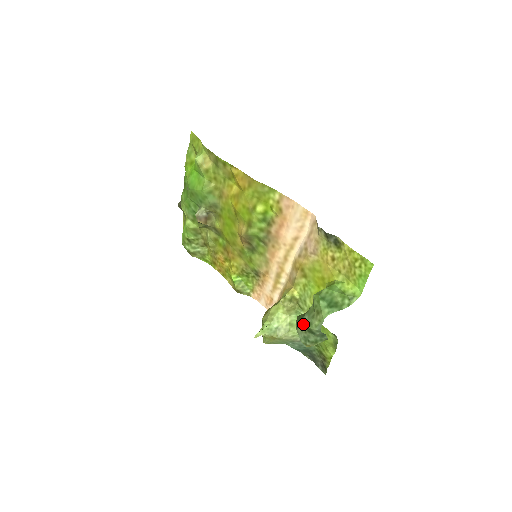
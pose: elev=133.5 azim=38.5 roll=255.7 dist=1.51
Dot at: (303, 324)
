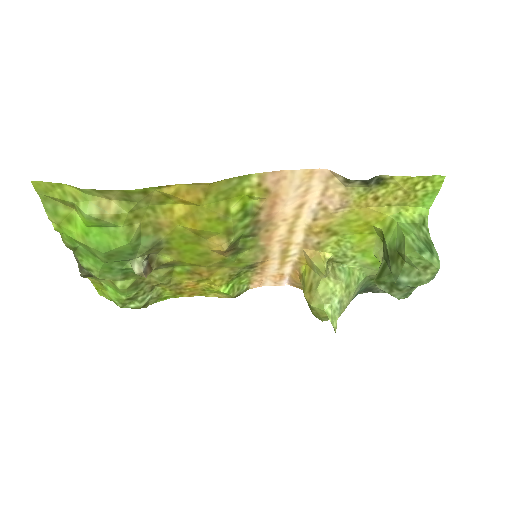
Dot at: (404, 287)
